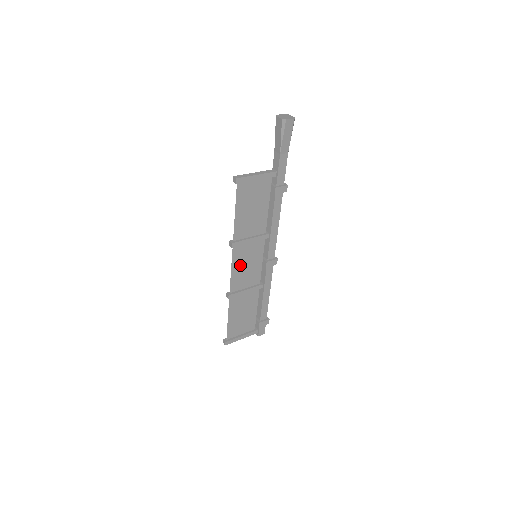
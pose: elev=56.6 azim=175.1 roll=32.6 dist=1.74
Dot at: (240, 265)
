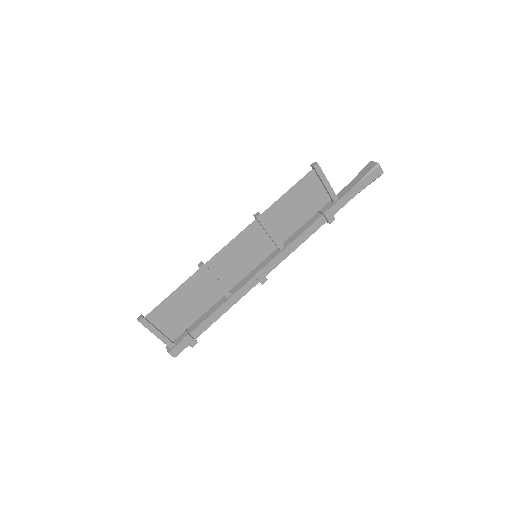
Dot at: (240, 247)
